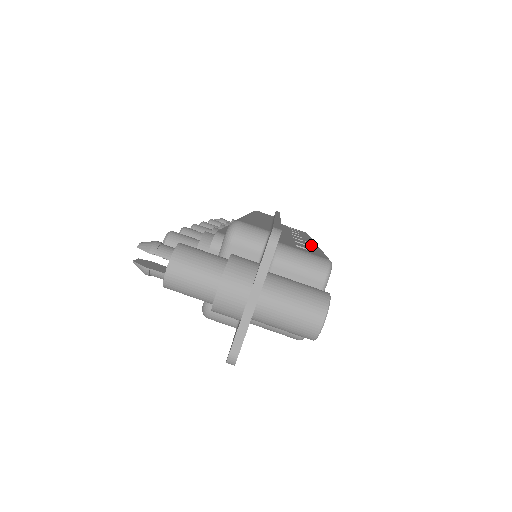
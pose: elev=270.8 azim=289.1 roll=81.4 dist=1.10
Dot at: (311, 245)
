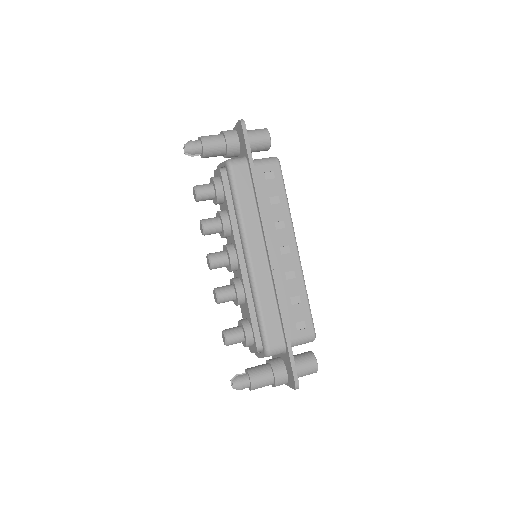
Dot at: occluded
